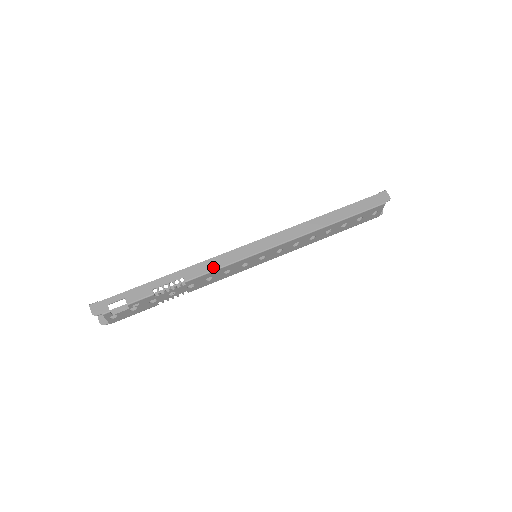
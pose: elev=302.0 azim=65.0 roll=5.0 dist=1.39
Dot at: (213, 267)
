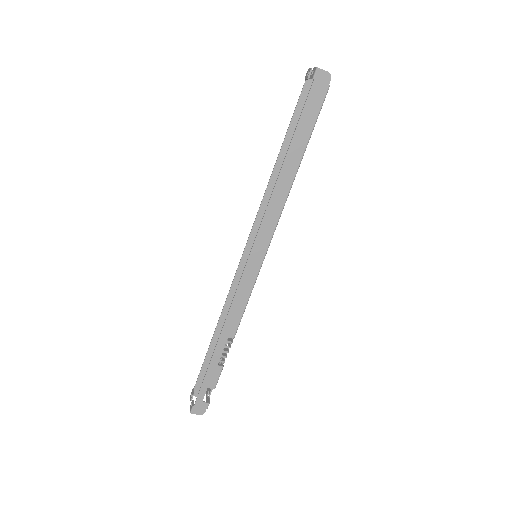
Dot at: (241, 309)
